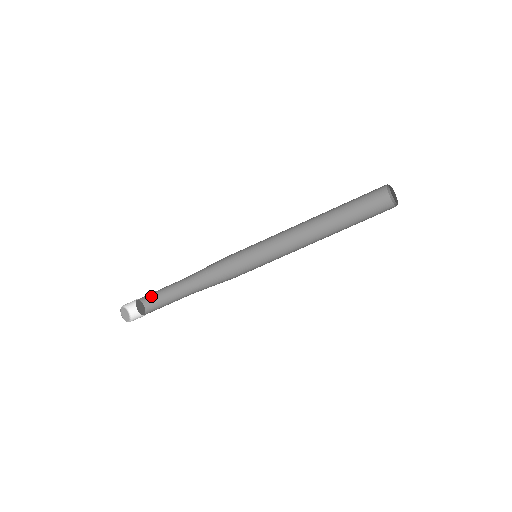
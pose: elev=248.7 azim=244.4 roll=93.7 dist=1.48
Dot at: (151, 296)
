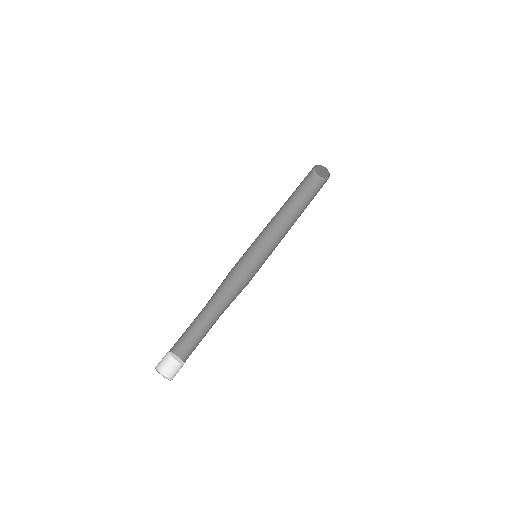
Dot at: (189, 352)
